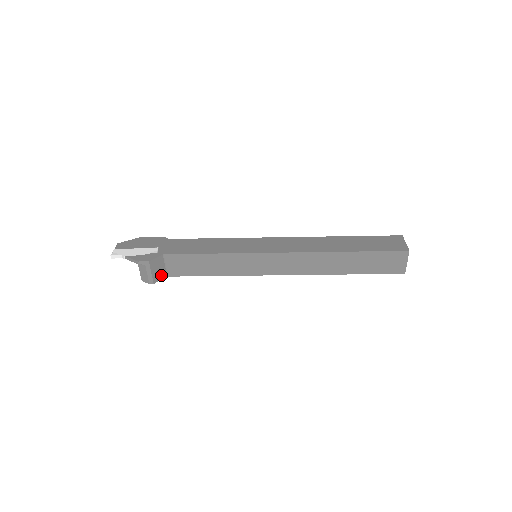
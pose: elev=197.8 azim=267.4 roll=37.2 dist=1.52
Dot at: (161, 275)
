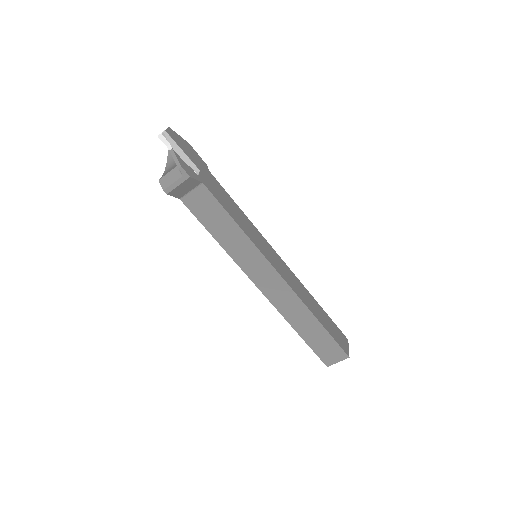
Dot at: (179, 194)
